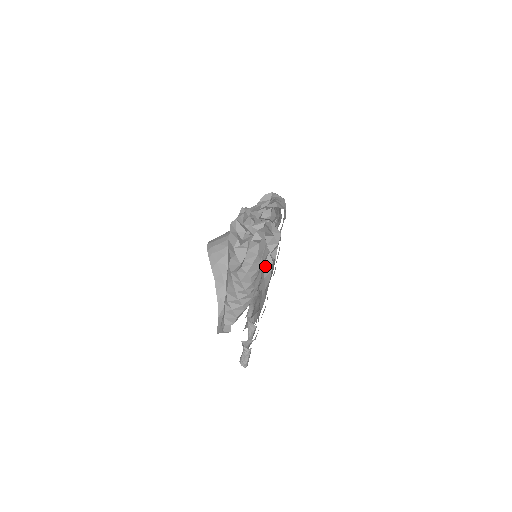
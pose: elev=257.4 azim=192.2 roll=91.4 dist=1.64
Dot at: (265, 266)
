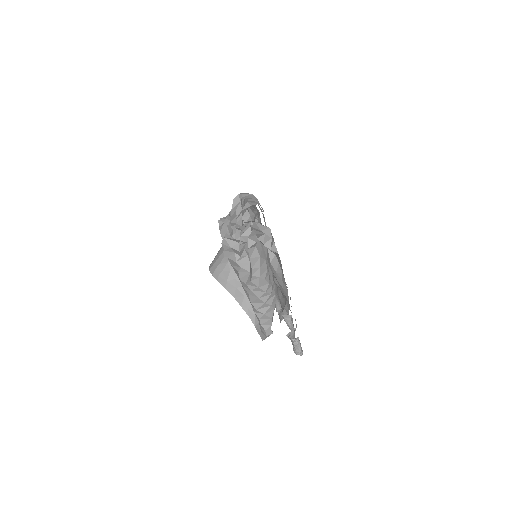
Dot at: (271, 262)
